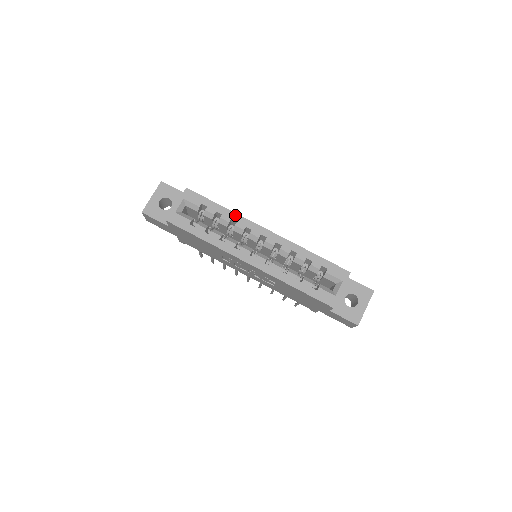
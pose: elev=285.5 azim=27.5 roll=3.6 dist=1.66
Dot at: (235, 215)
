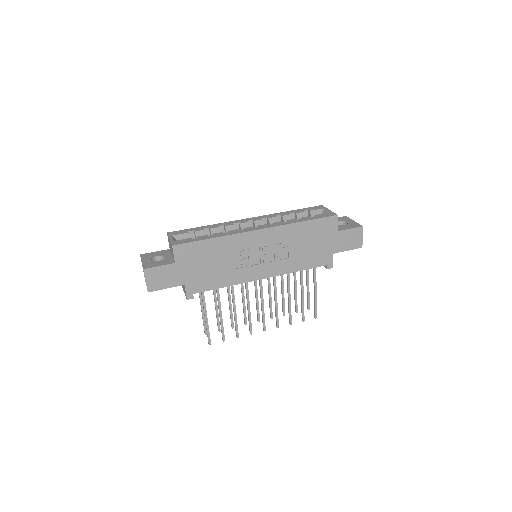
Dot at: (218, 224)
